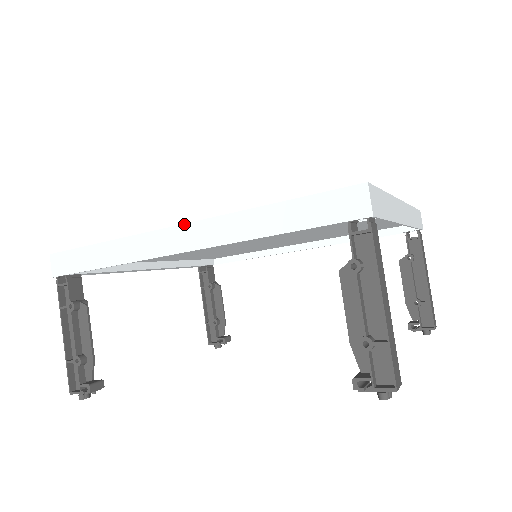
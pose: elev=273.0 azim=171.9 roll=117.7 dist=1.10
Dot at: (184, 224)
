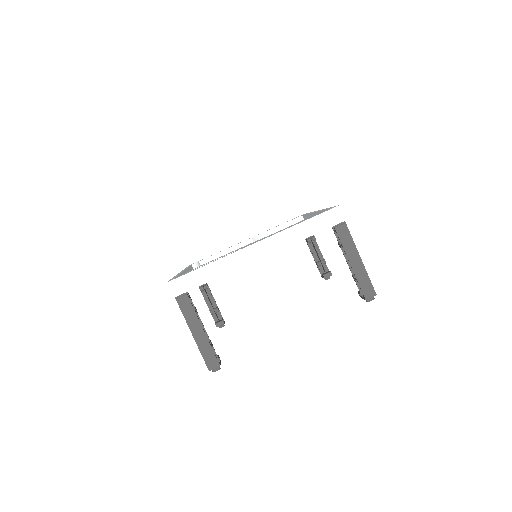
Dot at: occluded
